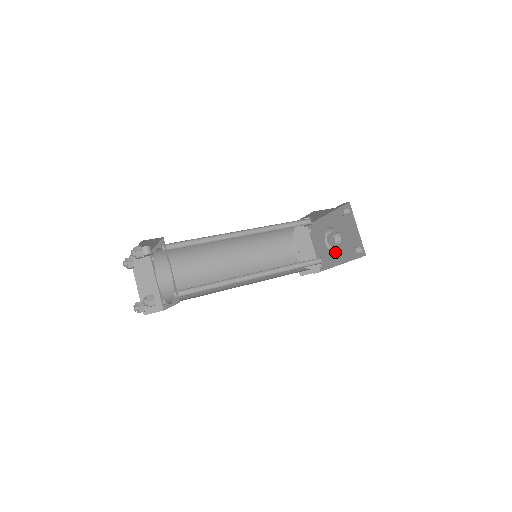
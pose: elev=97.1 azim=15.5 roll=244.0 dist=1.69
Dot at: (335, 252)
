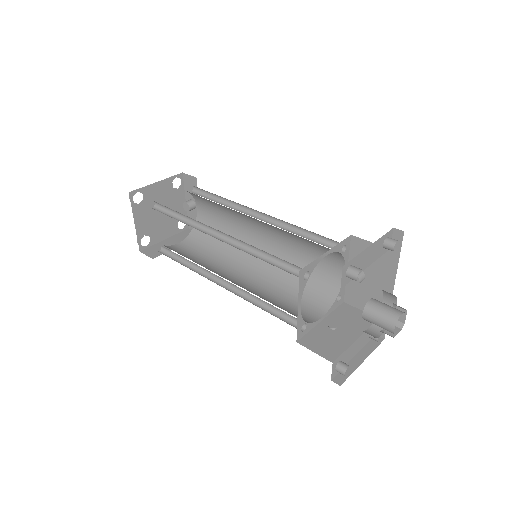
Dot at: occluded
